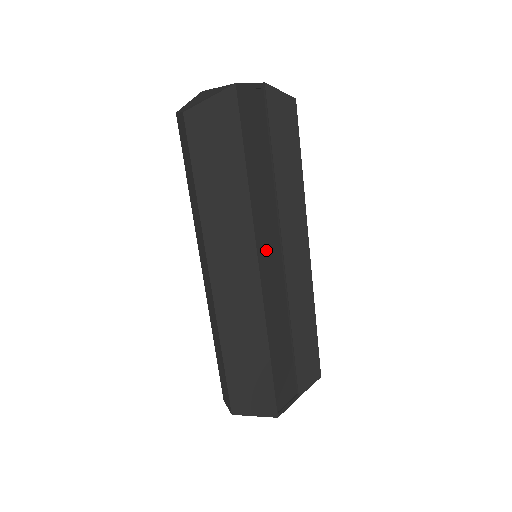
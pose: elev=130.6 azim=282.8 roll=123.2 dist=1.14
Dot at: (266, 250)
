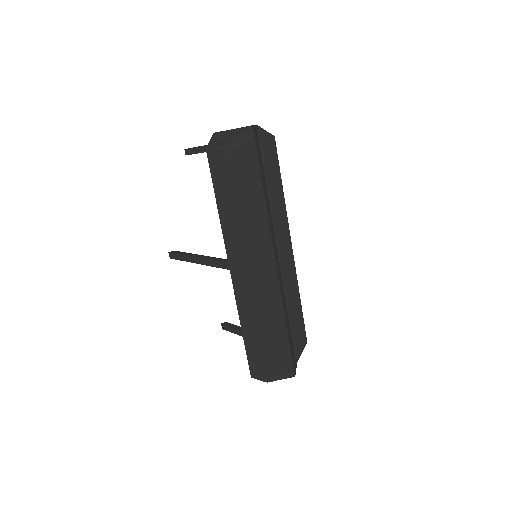
Dot at: (274, 246)
